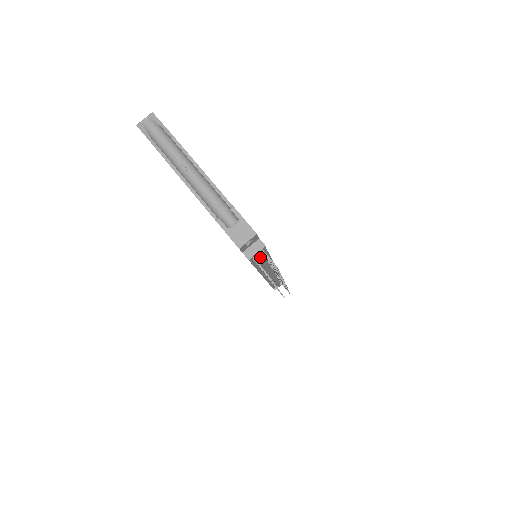
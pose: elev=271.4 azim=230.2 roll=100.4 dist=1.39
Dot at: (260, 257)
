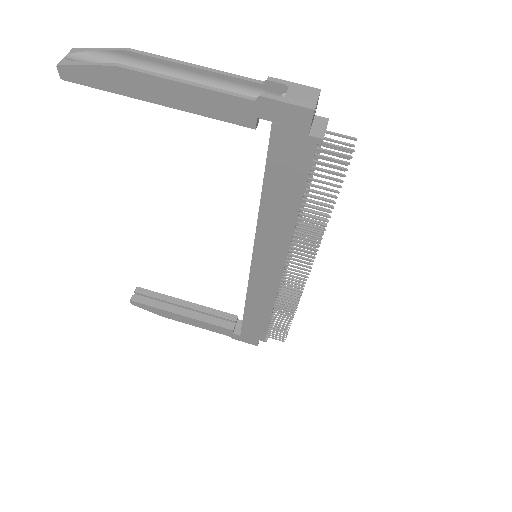
Dot at: (317, 158)
